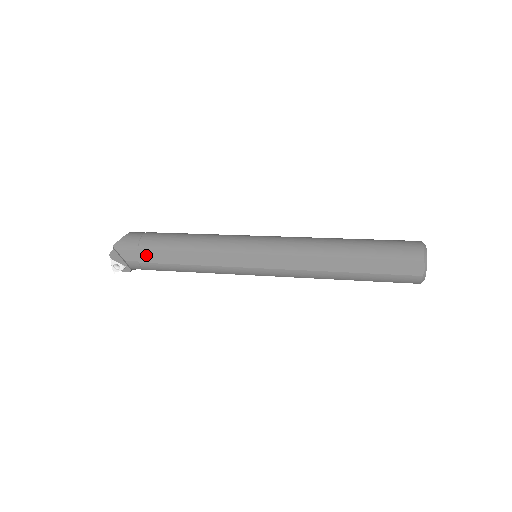
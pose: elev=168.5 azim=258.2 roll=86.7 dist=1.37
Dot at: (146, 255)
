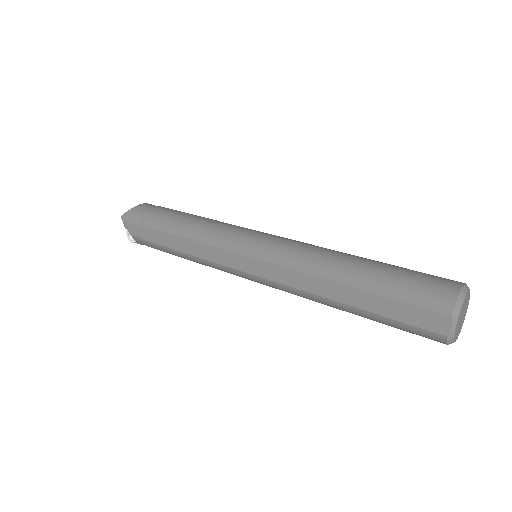
Dot at: (147, 232)
